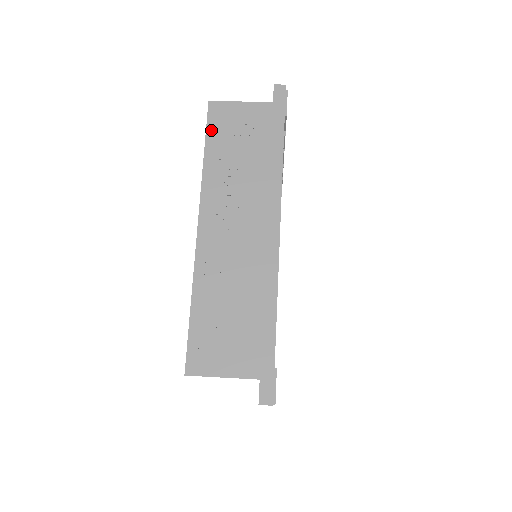
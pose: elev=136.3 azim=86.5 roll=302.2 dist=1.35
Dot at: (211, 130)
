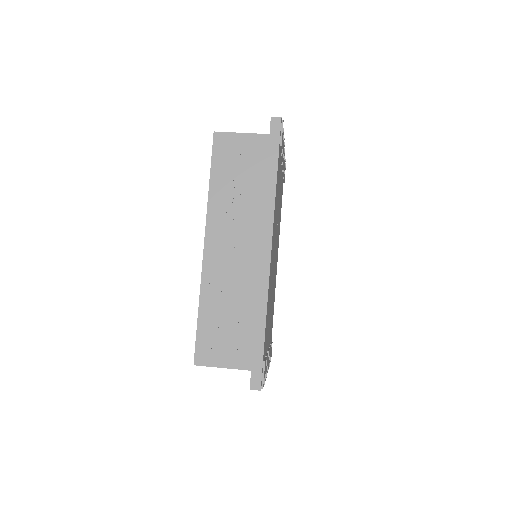
Dot at: (216, 159)
